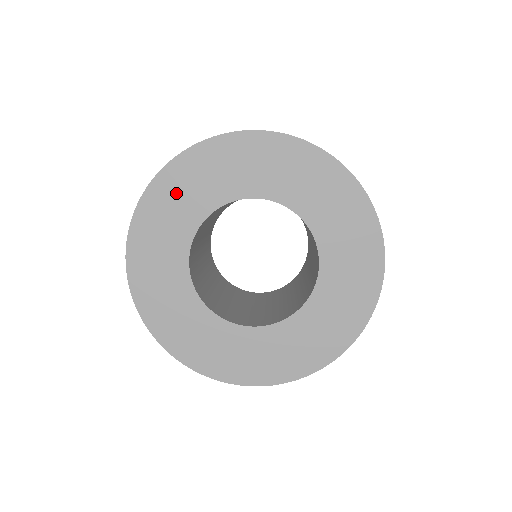
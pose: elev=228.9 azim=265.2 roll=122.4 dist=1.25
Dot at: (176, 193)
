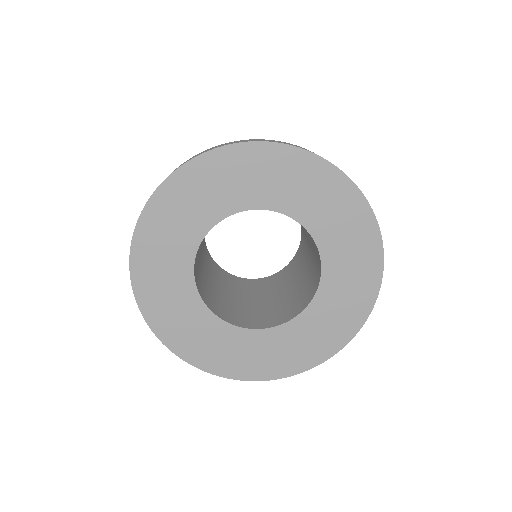
Dot at: (195, 191)
